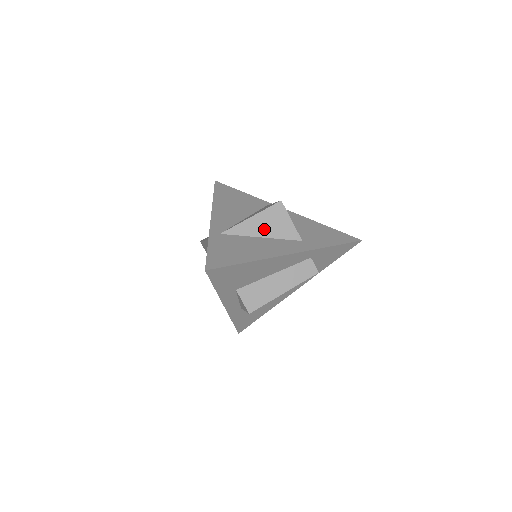
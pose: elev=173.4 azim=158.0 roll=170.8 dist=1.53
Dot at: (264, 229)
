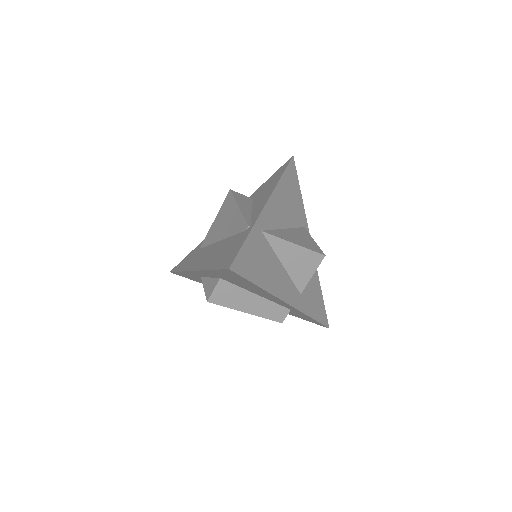
Dot at: (291, 261)
